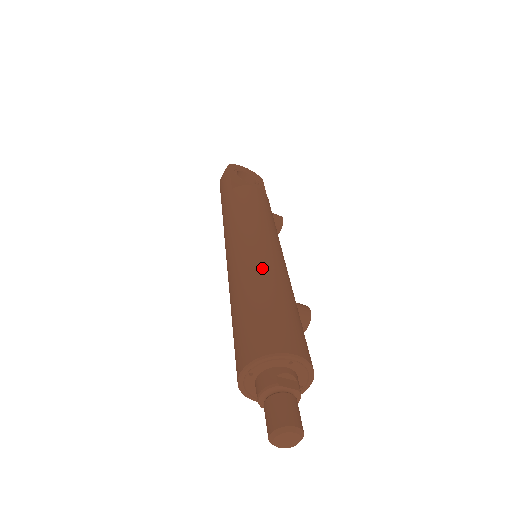
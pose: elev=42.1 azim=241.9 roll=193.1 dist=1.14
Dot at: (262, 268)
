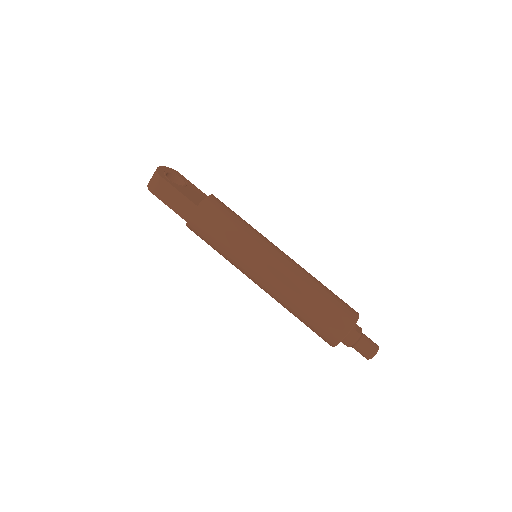
Dot at: (298, 273)
